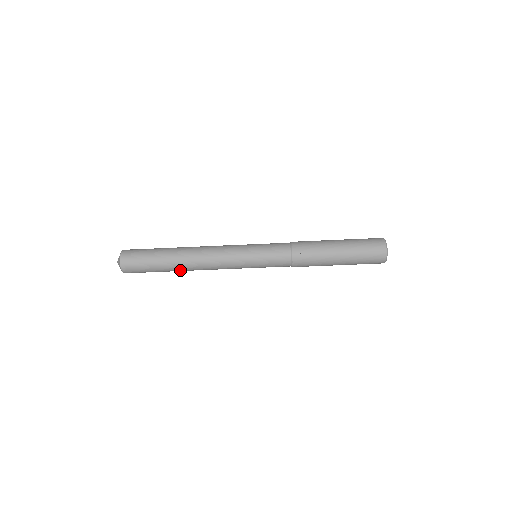
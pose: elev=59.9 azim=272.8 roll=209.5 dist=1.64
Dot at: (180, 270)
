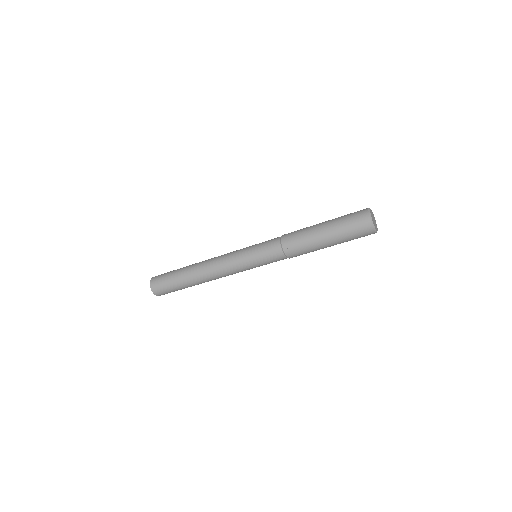
Dot at: occluded
